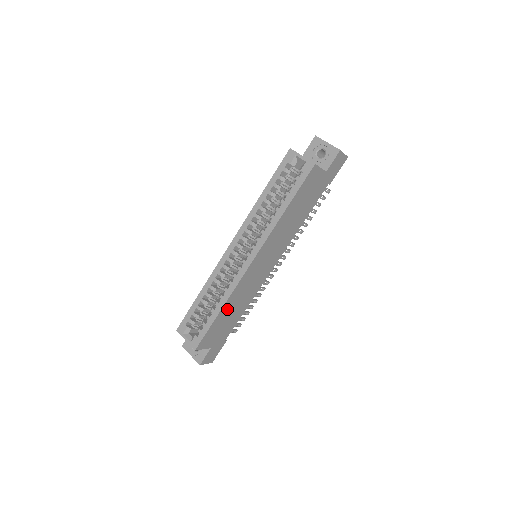
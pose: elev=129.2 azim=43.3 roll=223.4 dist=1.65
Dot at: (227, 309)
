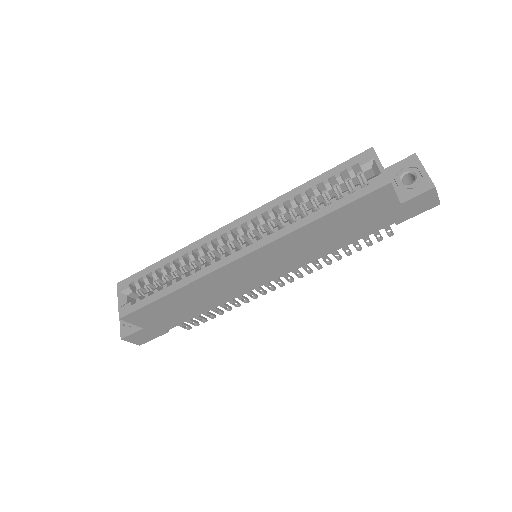
Dot at: (183, 295)
